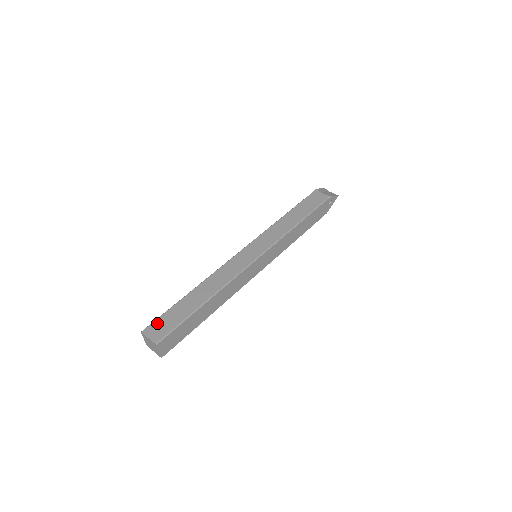
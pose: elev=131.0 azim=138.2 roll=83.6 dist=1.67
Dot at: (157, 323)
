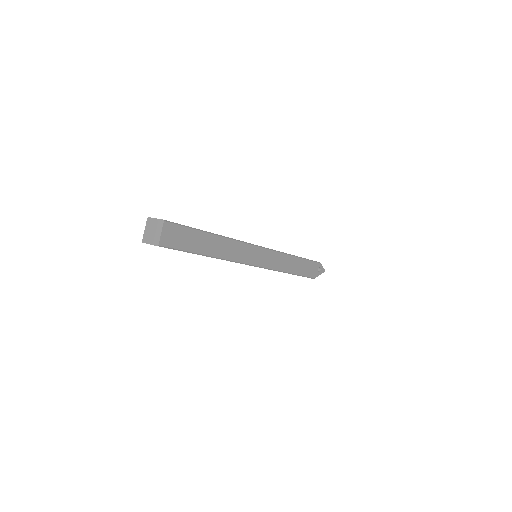
Dot at: occluded
